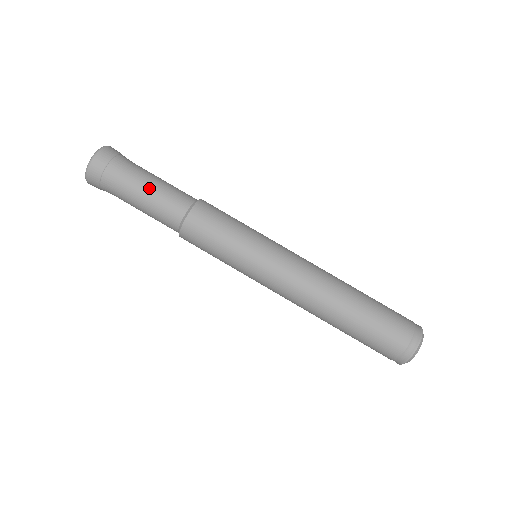
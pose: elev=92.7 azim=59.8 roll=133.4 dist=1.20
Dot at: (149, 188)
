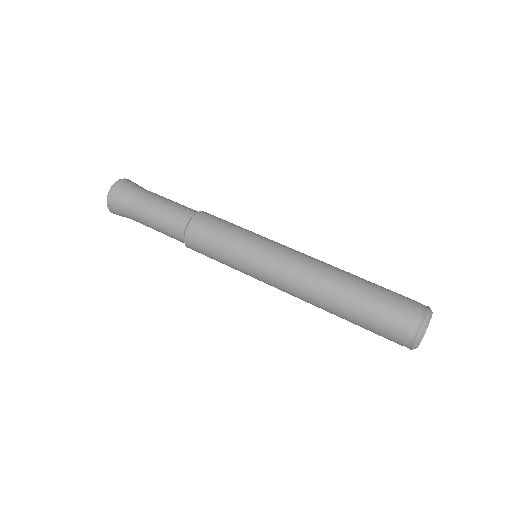
Dot at: (163, 200)
